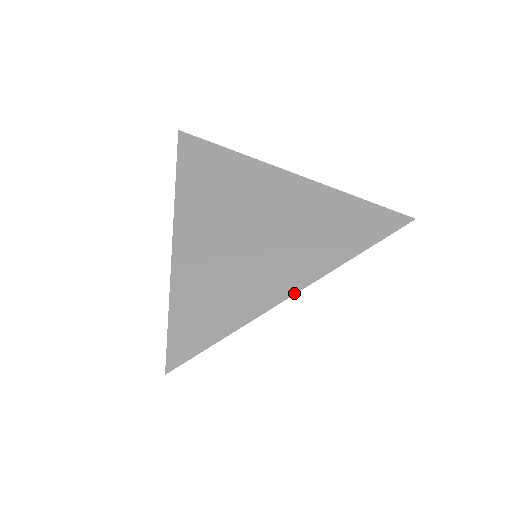
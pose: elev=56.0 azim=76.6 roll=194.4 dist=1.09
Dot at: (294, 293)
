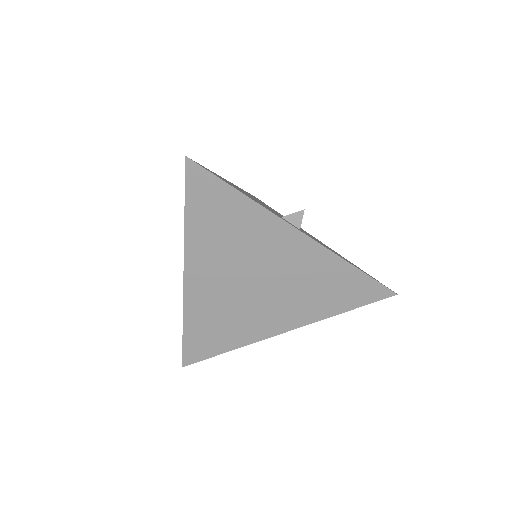
Dot at: (279, 334)
